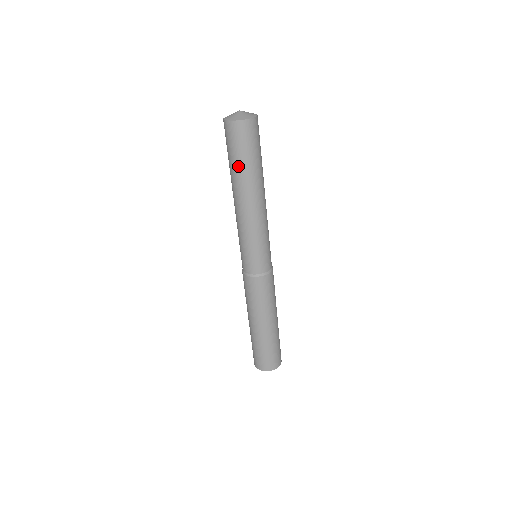
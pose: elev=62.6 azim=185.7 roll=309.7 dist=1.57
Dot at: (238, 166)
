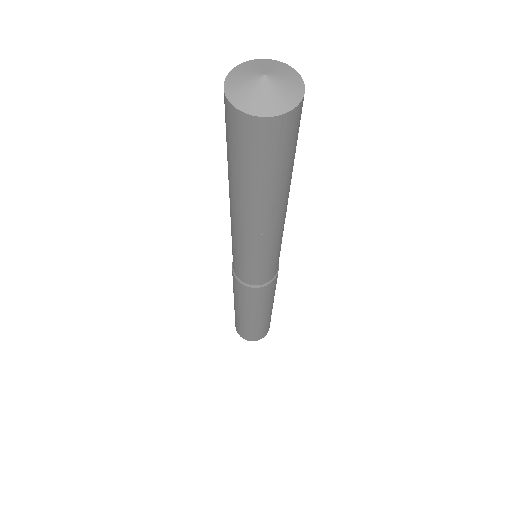
Dot at: (255, 183)
